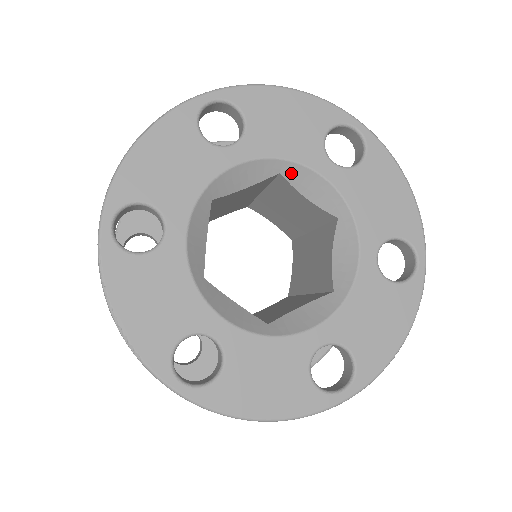
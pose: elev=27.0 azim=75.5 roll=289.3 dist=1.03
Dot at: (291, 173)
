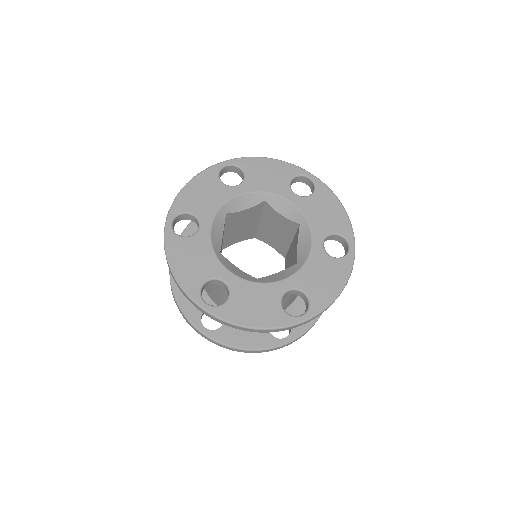
Dot at: (271, 200)
